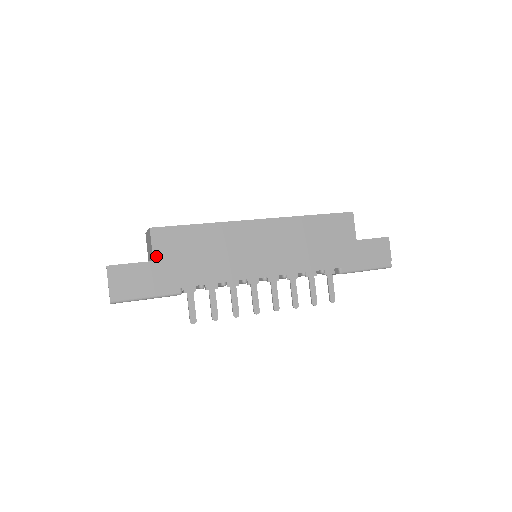
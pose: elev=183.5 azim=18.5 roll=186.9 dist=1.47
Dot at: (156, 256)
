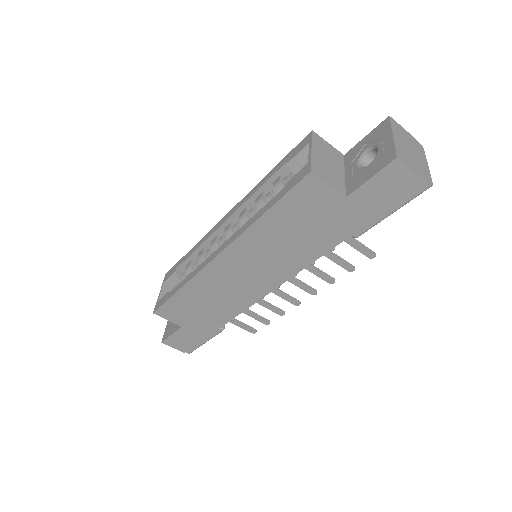
Dot at: (179, 324)
